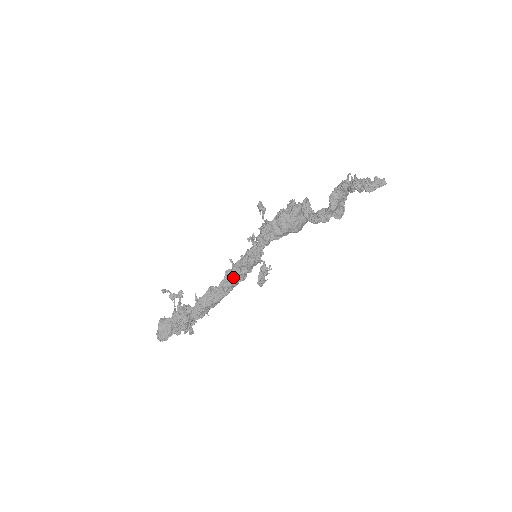
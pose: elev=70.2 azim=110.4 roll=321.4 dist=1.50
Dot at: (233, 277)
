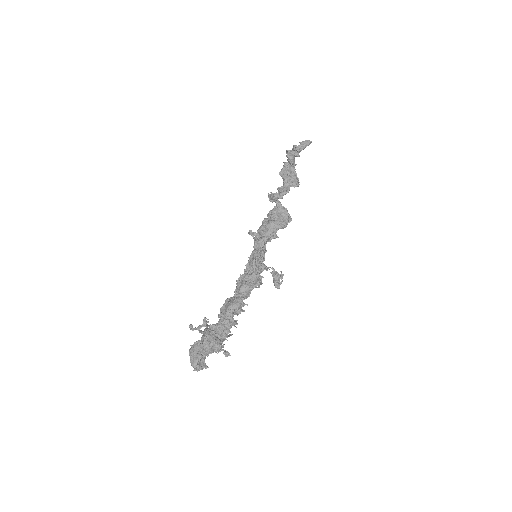
Dot at: (243, 281)
